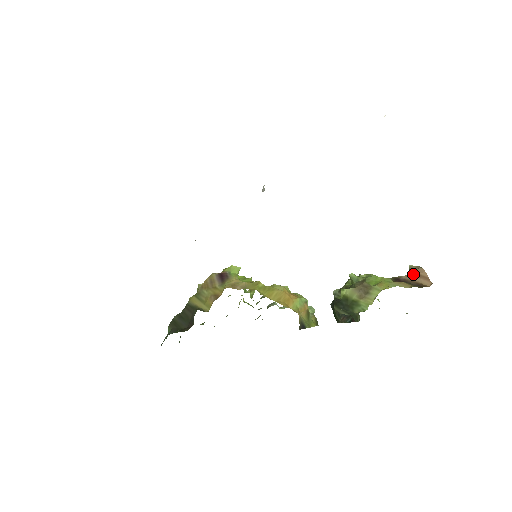
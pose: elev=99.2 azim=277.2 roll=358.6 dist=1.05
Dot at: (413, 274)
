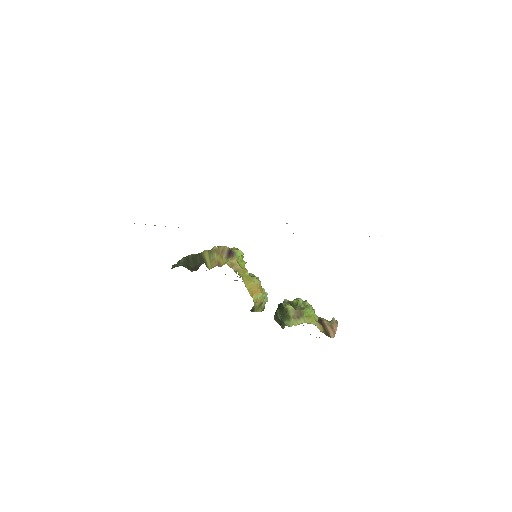
Dot at: (331, 324)
